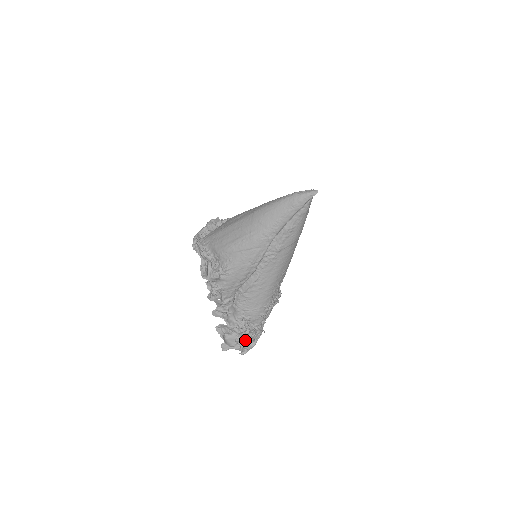
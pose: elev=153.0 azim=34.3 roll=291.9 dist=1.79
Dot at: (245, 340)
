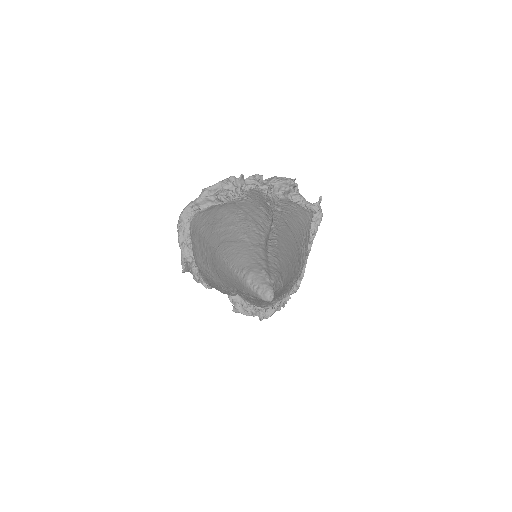
Dot at: (255, 313)
